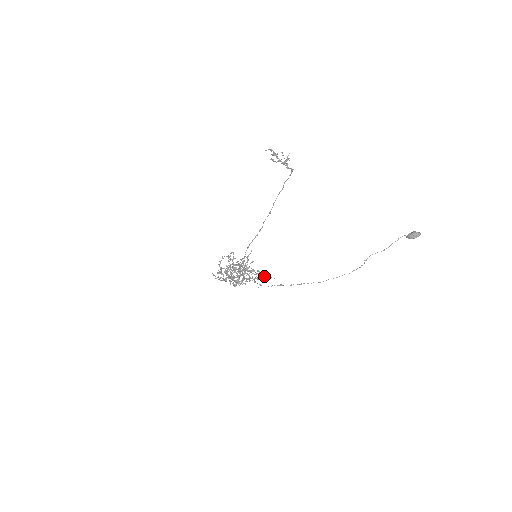
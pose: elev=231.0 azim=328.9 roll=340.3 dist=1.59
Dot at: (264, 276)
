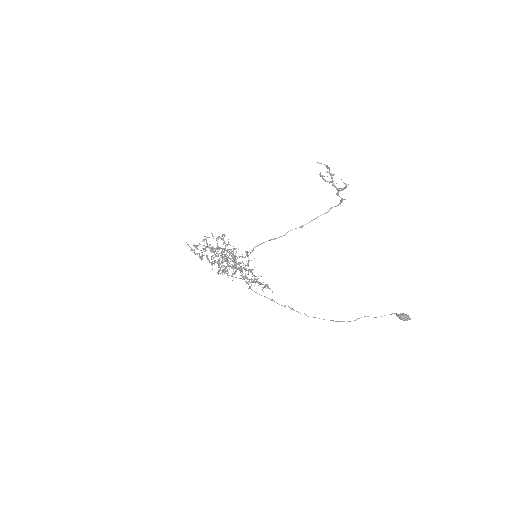
Dot at: (266, 284)
